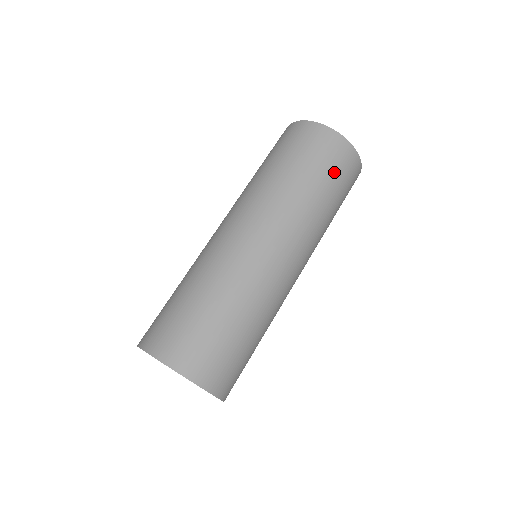
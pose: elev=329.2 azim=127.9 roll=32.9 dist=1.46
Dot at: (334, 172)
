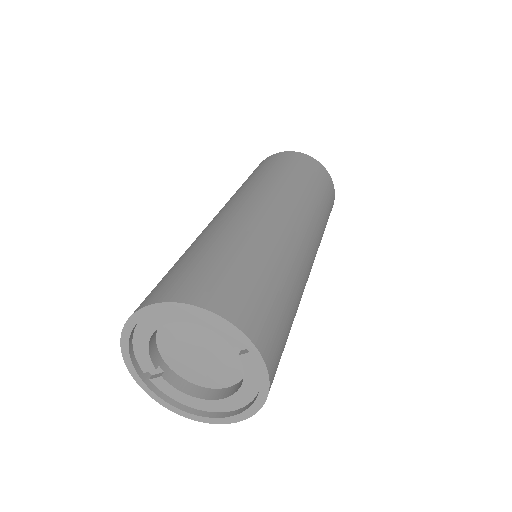
Dot at: (313, 175)
